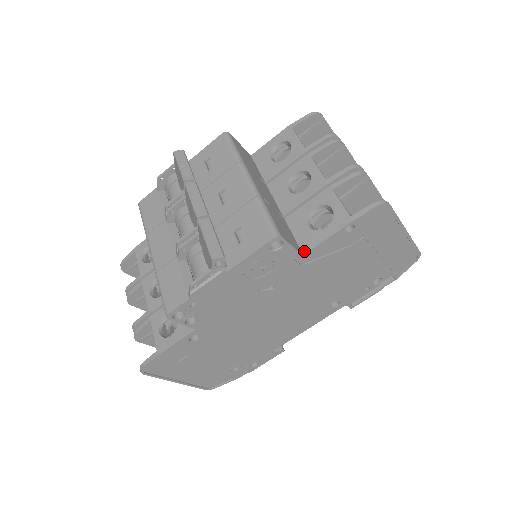
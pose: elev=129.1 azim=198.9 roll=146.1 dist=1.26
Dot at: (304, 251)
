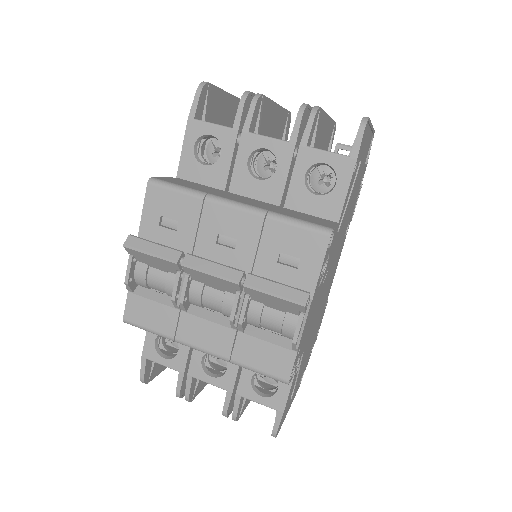
Dot at: (336, 219)
